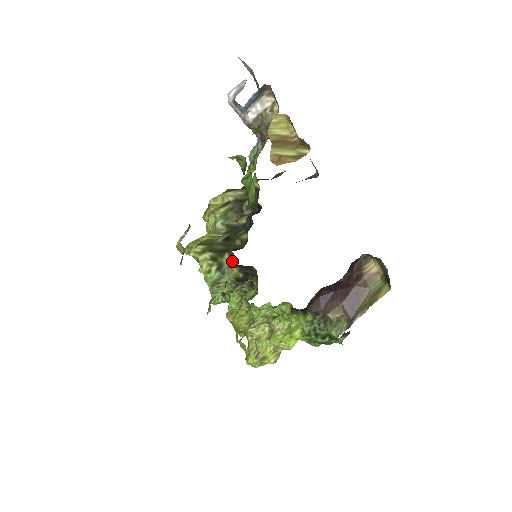
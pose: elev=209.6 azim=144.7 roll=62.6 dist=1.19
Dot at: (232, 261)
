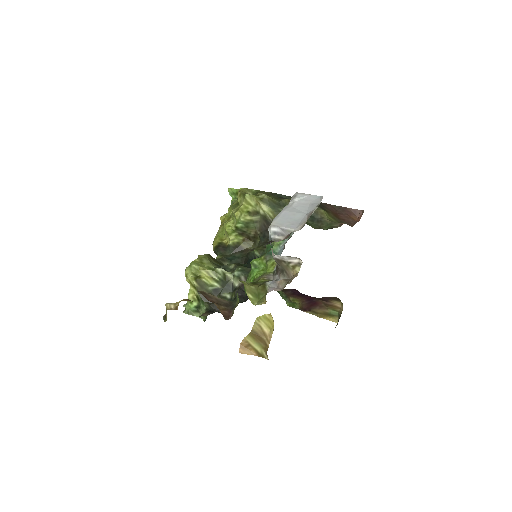
Dot at: (205, 317)
